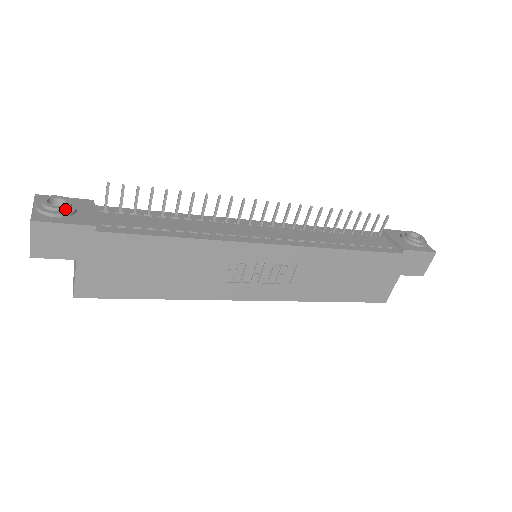
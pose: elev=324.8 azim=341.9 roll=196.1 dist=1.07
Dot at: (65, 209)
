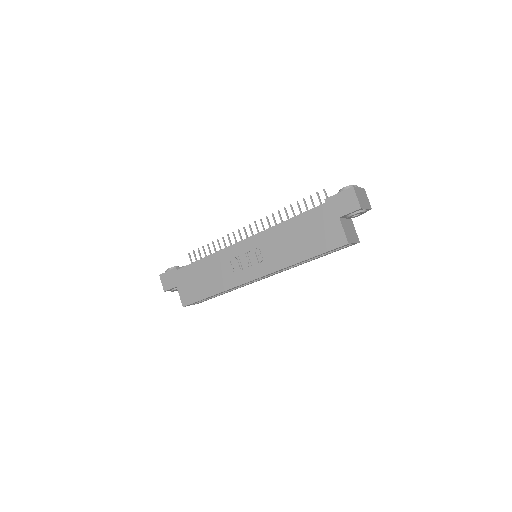
Dot at: (172, 268)
